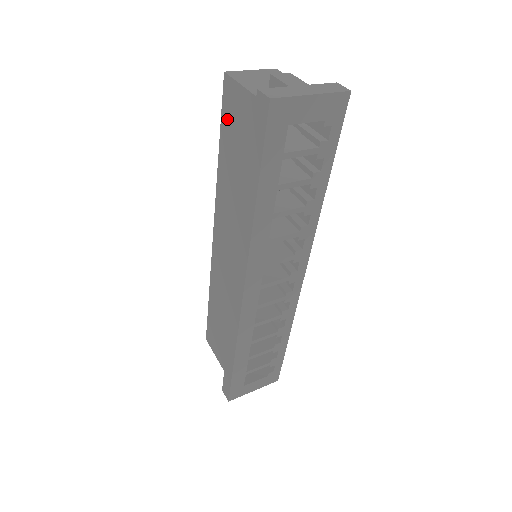
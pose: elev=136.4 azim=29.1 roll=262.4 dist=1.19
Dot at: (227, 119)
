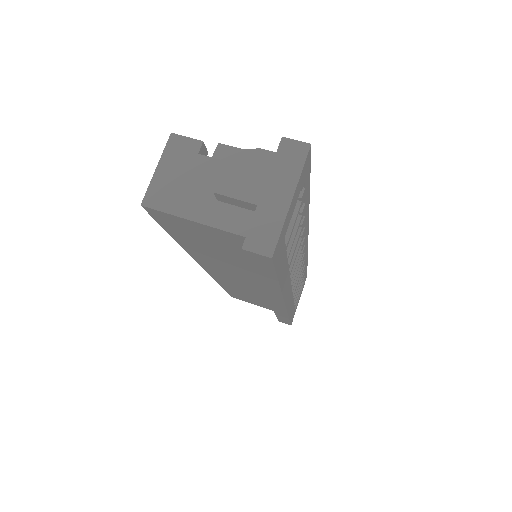
Dot at: (175, 229)
